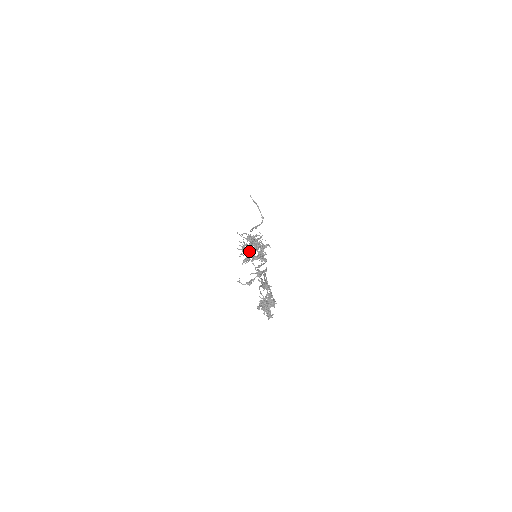
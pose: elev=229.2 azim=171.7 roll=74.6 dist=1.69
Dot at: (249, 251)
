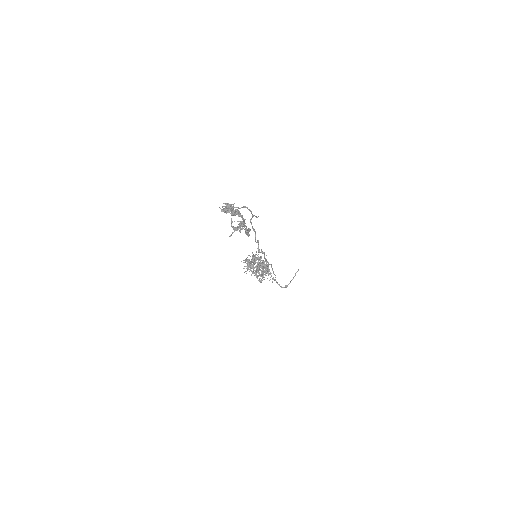
Dot at: (256, 259)
